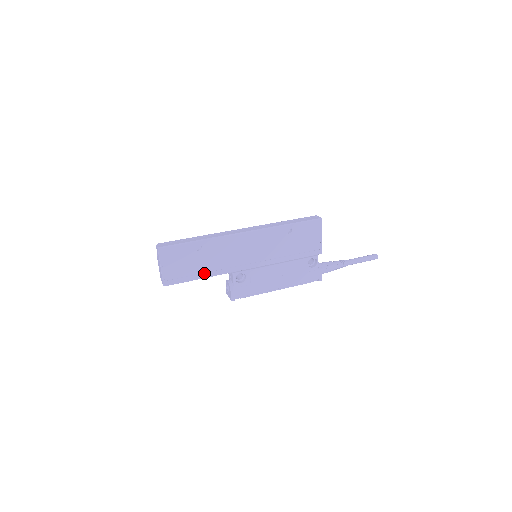
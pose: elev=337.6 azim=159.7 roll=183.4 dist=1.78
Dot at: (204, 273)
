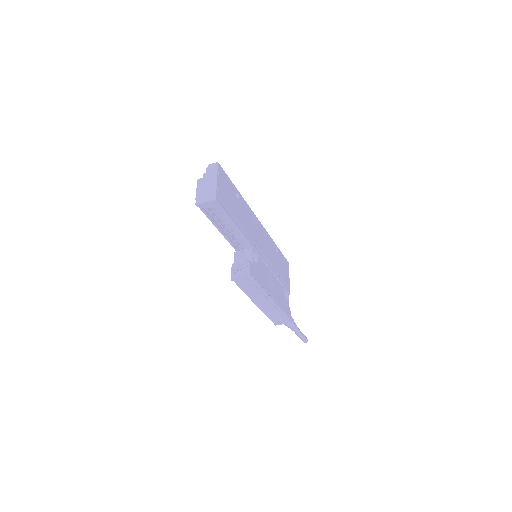
Dot at: (238, 223)
